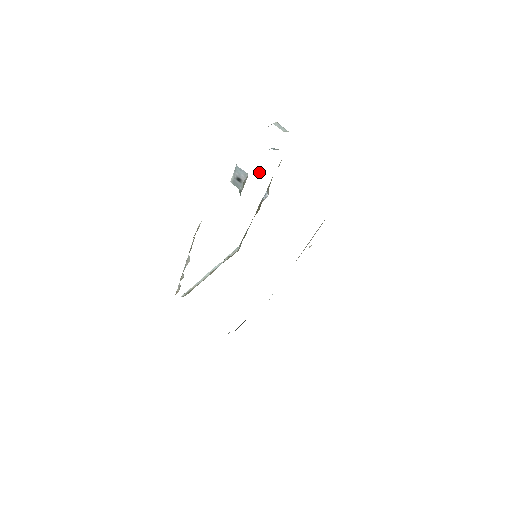
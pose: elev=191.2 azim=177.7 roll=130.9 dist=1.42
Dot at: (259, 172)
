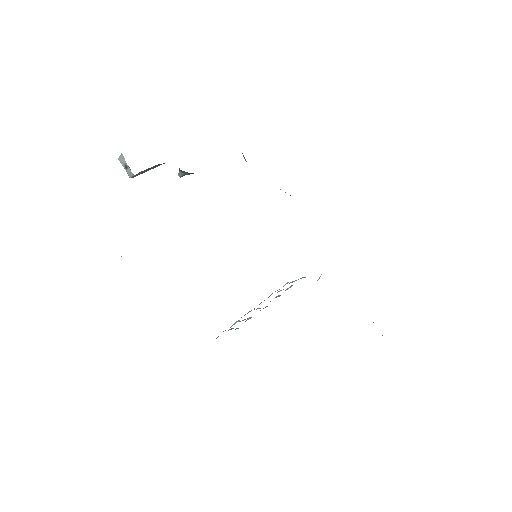
Dot at: (179, 171)
